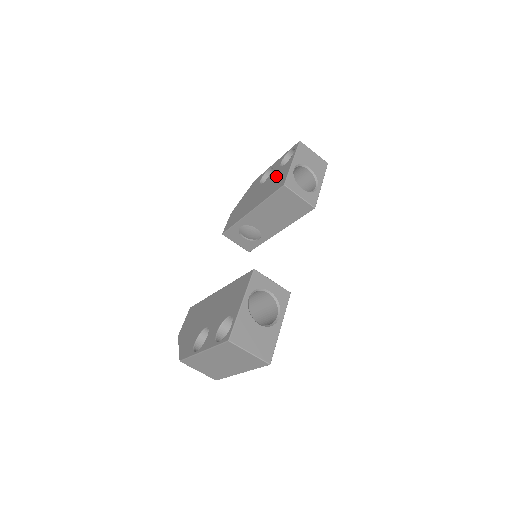
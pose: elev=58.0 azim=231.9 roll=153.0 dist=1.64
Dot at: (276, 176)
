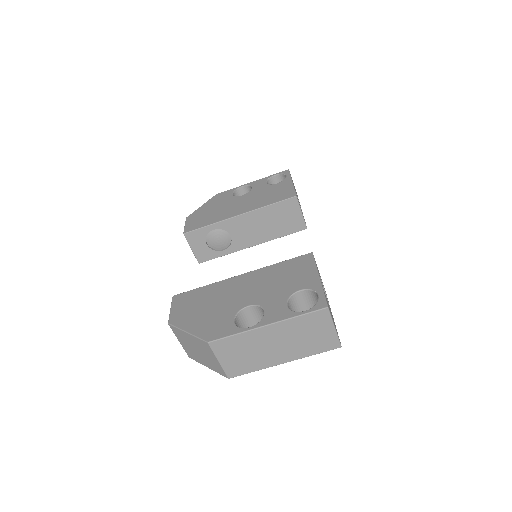
Dot at: (269, 190)
